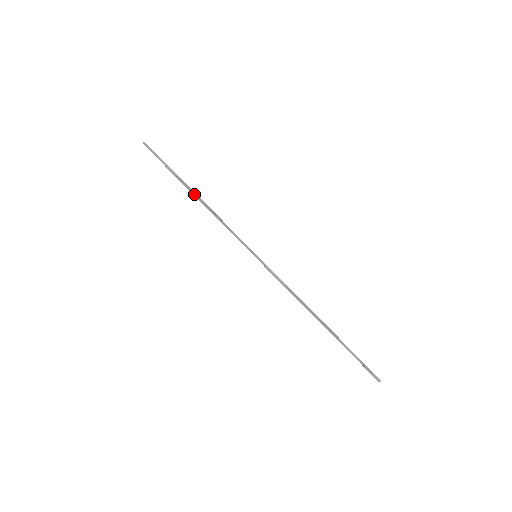
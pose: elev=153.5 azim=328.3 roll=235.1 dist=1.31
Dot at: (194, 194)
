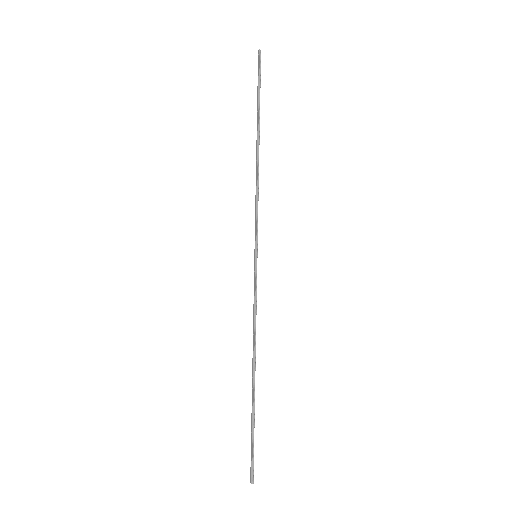
Dot at: (257, 143)
